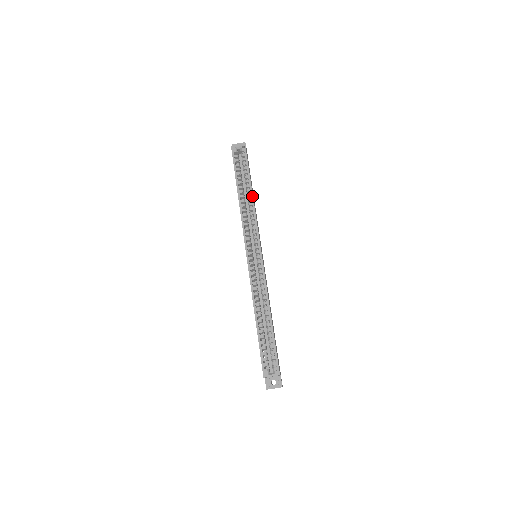
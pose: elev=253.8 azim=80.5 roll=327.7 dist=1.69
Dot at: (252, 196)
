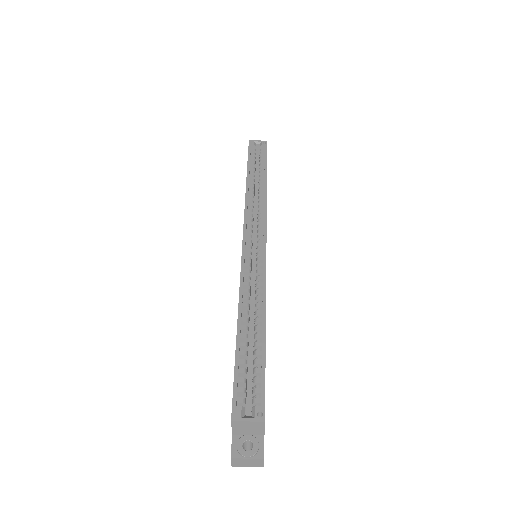
Dot at: (266, 184)
